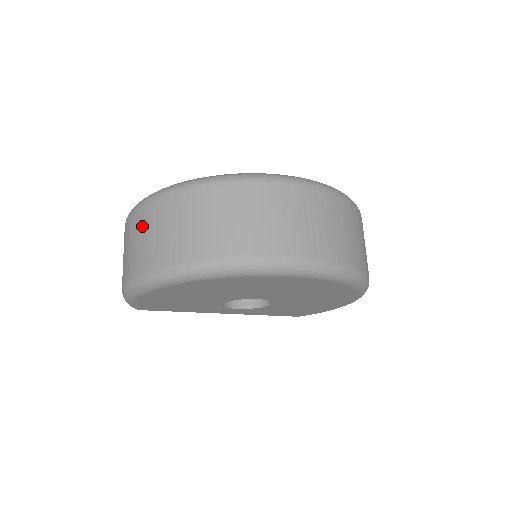
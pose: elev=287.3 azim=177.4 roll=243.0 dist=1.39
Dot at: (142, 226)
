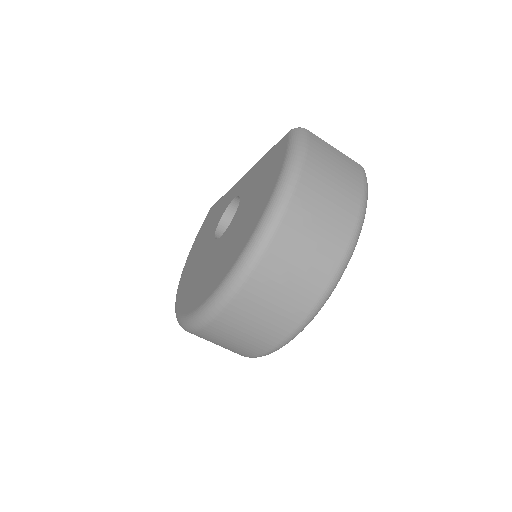
Dot at: occluded
